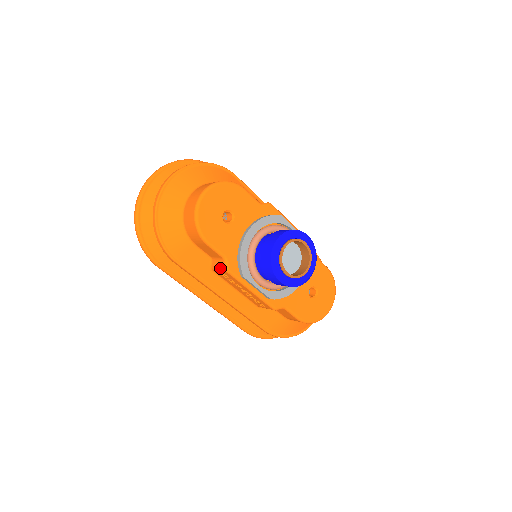
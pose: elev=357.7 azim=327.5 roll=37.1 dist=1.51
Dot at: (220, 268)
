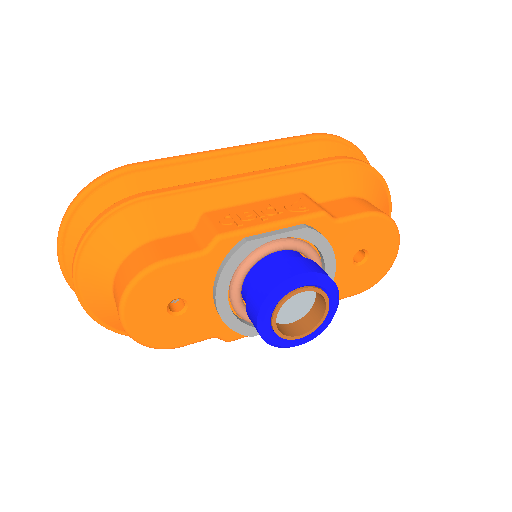
Dot at: occluded
